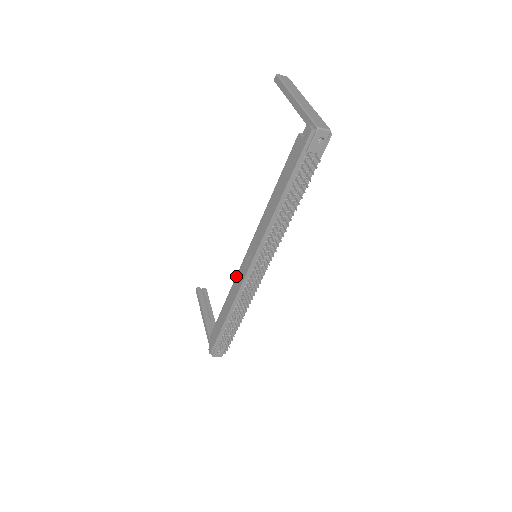
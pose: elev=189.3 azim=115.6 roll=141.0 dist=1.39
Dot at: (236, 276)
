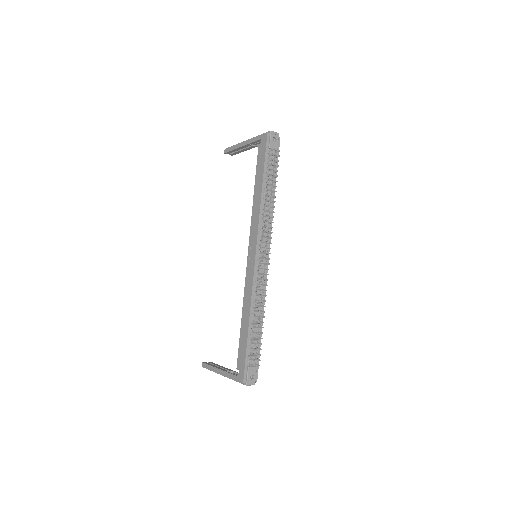
Dot at: (245, 282)
